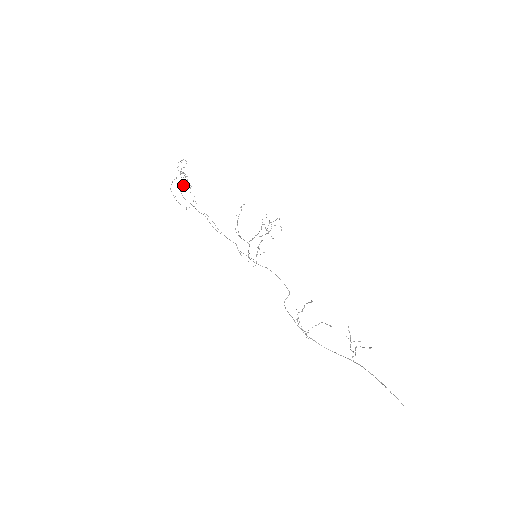
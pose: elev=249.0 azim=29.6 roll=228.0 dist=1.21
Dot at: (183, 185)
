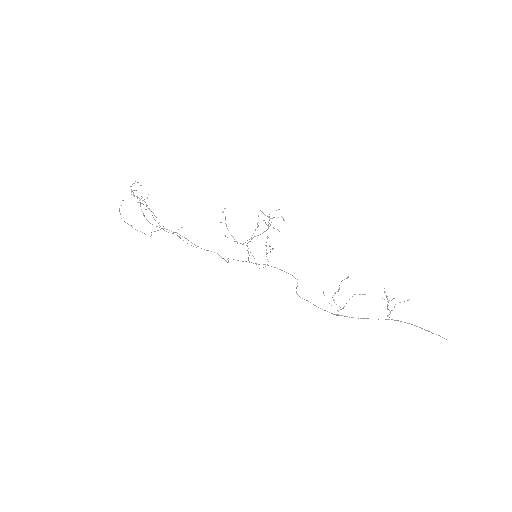
Dot at: (146, 209)
